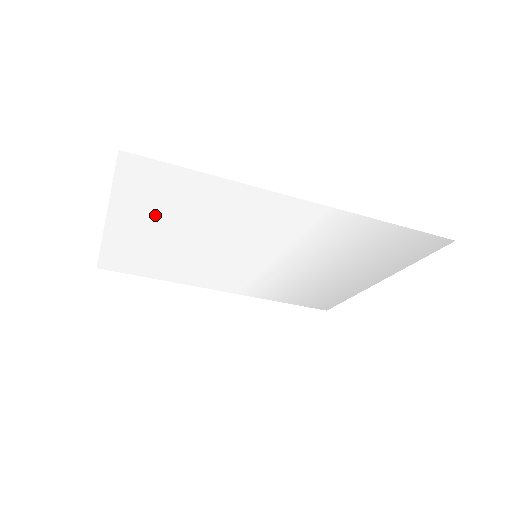
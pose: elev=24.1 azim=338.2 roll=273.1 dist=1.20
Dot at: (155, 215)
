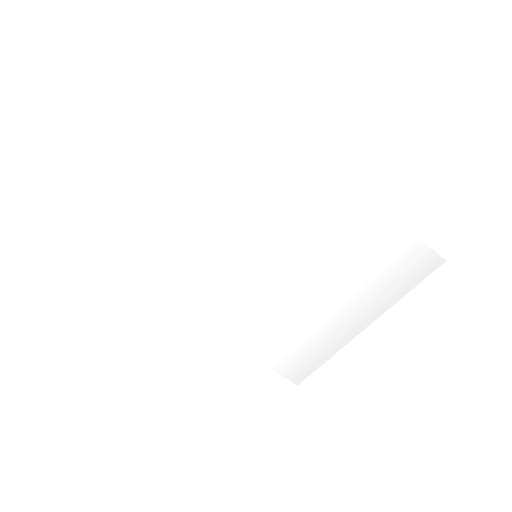
Dot at: (184, 165)
